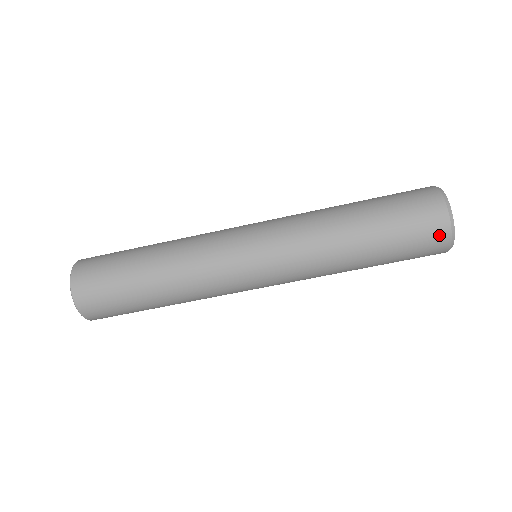
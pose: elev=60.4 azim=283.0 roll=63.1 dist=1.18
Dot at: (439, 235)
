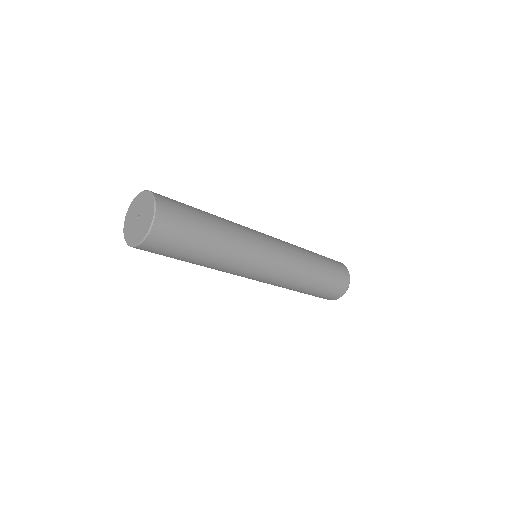
Dot at: (338, 295)
